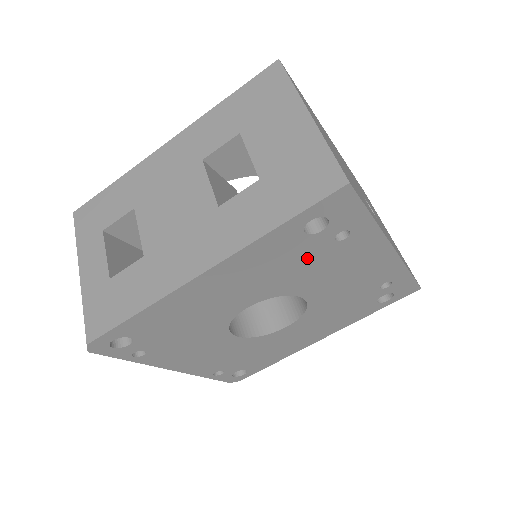
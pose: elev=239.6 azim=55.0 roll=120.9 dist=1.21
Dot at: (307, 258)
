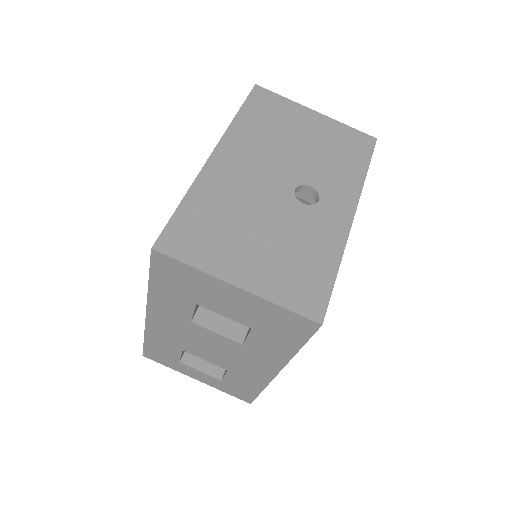
Dot at: occluded
